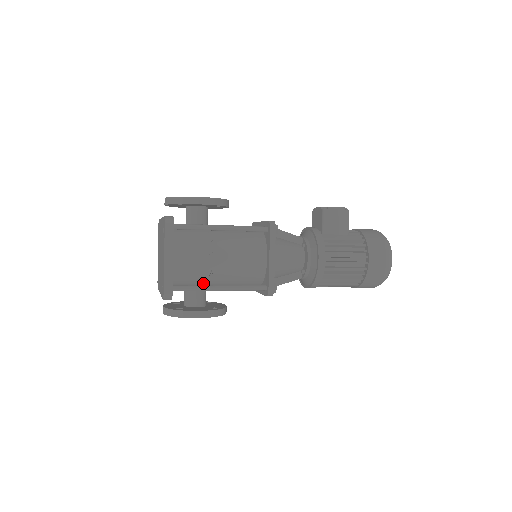
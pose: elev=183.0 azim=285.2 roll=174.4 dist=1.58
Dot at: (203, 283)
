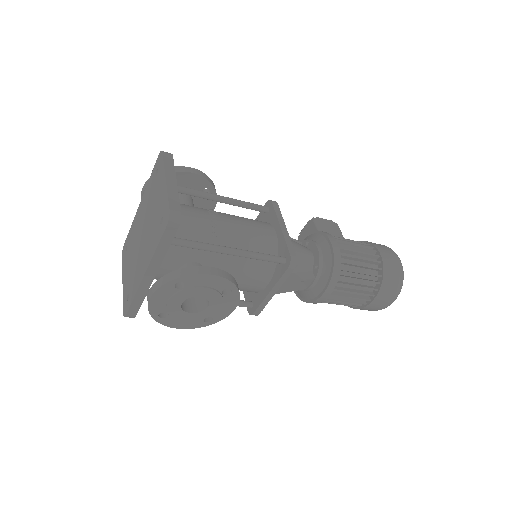
Dot at: (204, 257)
